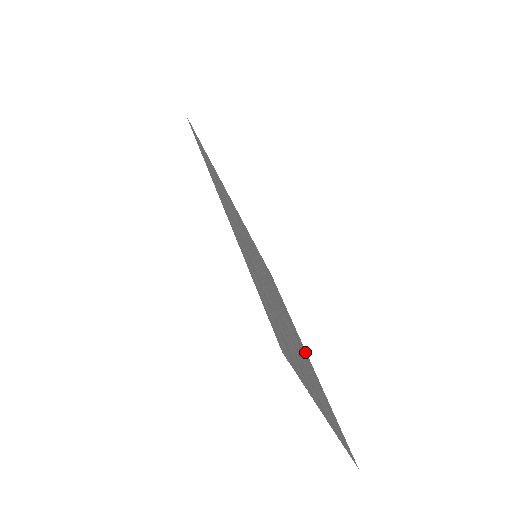
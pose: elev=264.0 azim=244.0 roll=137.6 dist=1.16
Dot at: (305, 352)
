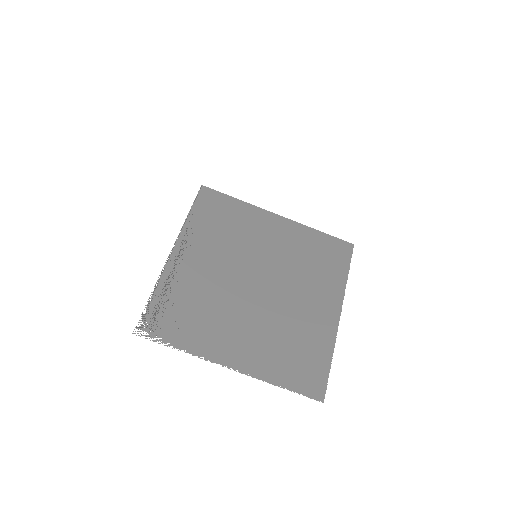
Dot at: (326, 313)
